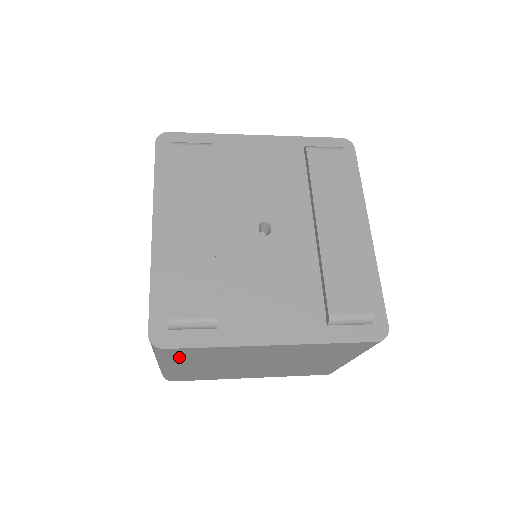
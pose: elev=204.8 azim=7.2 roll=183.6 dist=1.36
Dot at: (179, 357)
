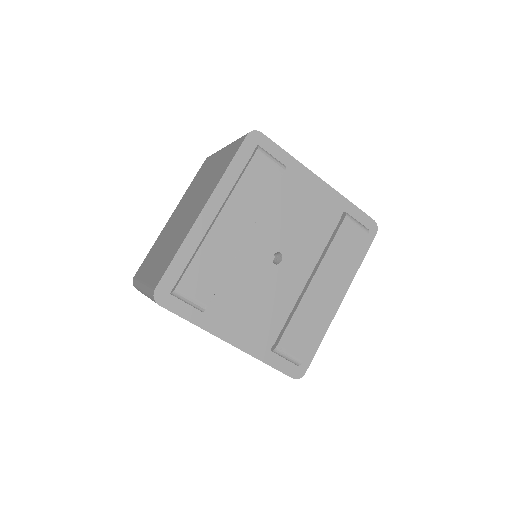
Dot at: occluded
